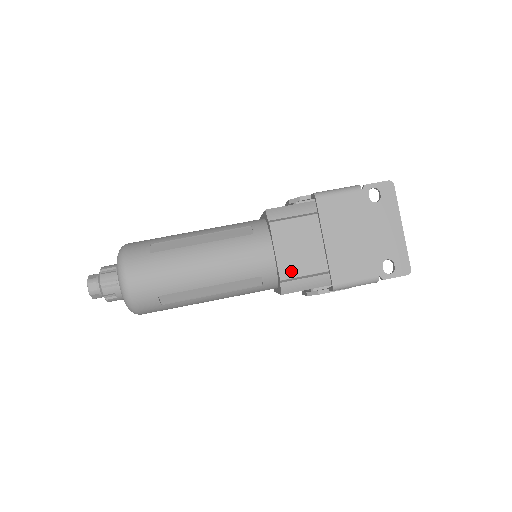
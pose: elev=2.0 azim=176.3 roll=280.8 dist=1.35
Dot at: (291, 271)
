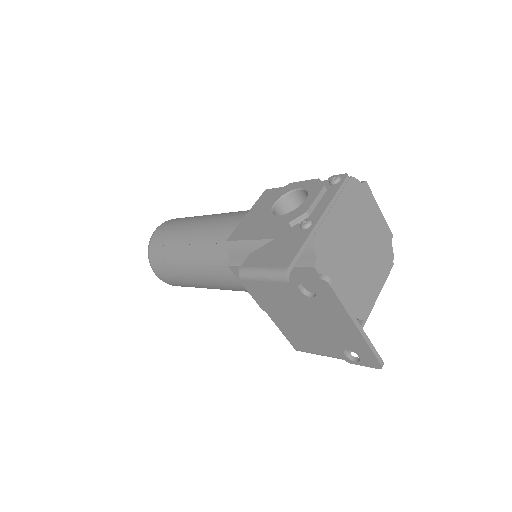
Dot at: occluded
